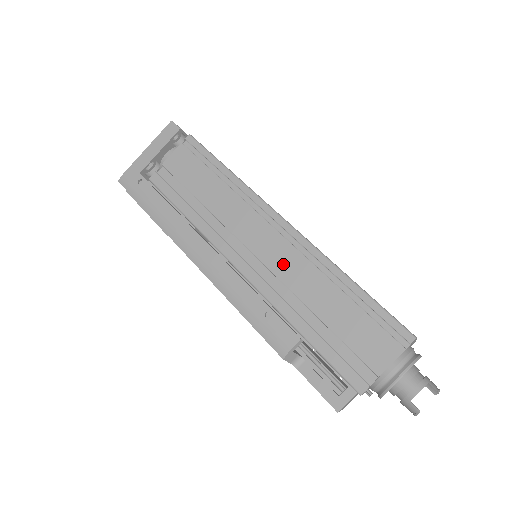
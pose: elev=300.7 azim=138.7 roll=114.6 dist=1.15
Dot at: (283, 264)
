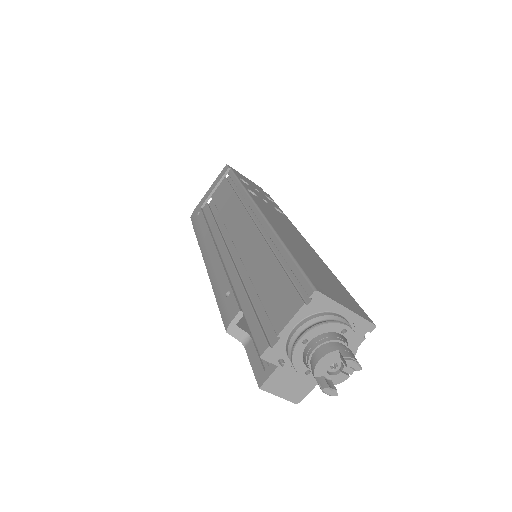
Dot at: (248, 247)
